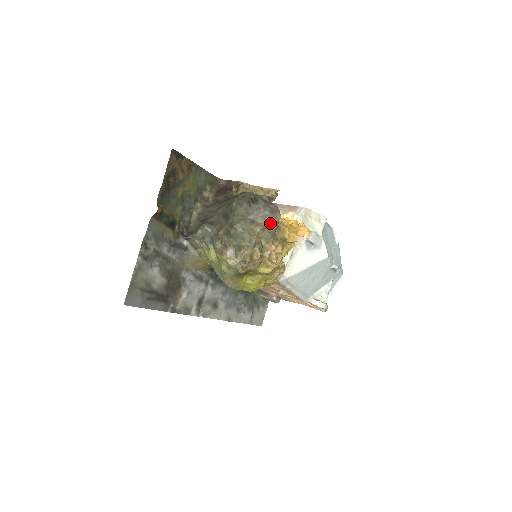
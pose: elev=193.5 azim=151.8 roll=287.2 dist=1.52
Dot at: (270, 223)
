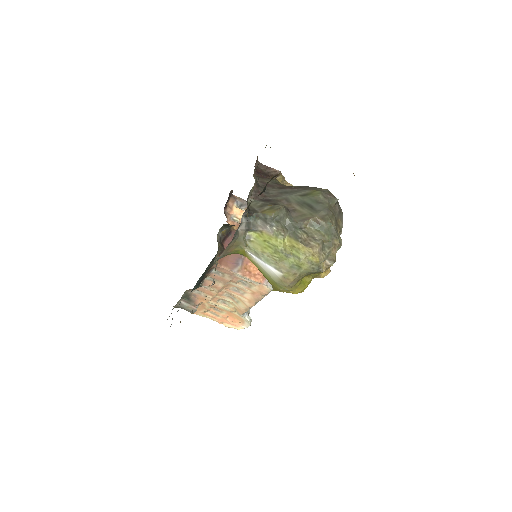
Dot at: occluded
